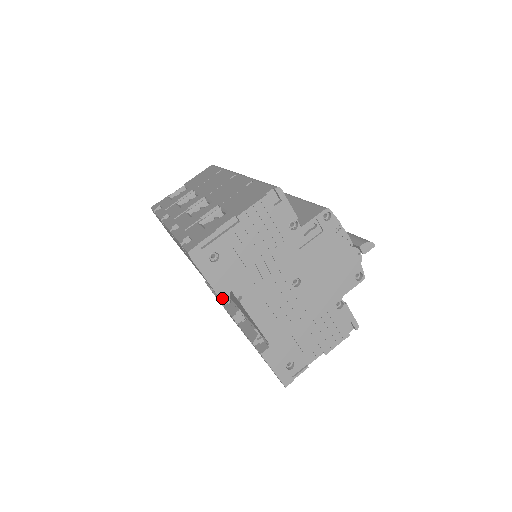
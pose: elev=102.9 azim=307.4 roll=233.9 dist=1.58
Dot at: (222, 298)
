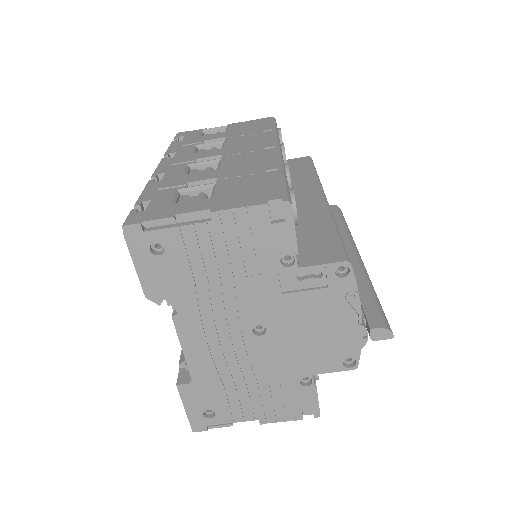
Dot at: occluded
